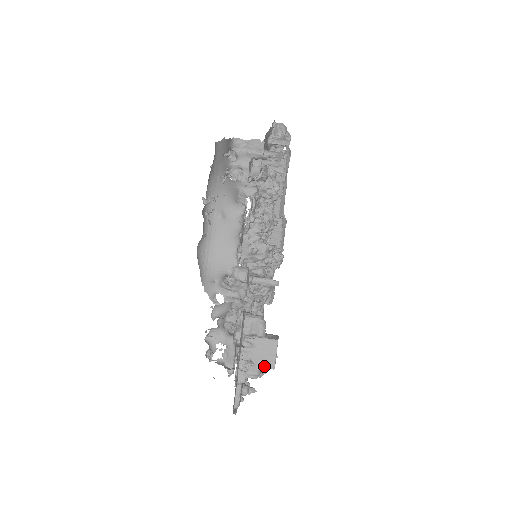
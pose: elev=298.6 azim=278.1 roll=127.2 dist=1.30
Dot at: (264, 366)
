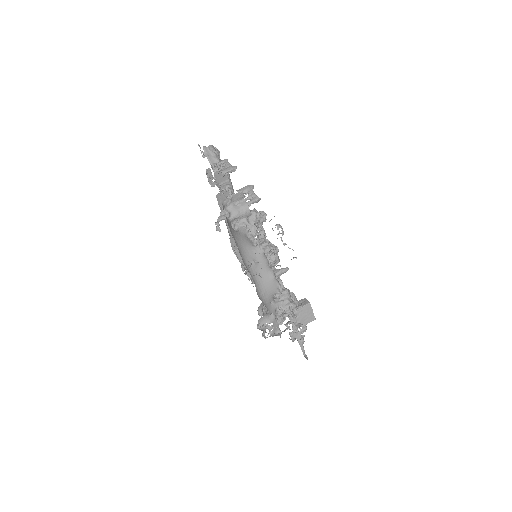
Dot at: (309, 322)
